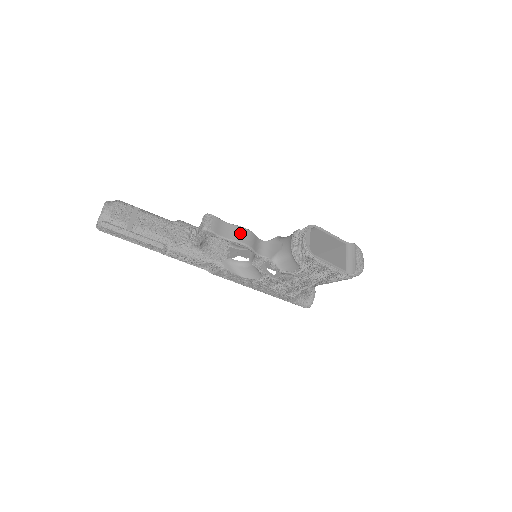
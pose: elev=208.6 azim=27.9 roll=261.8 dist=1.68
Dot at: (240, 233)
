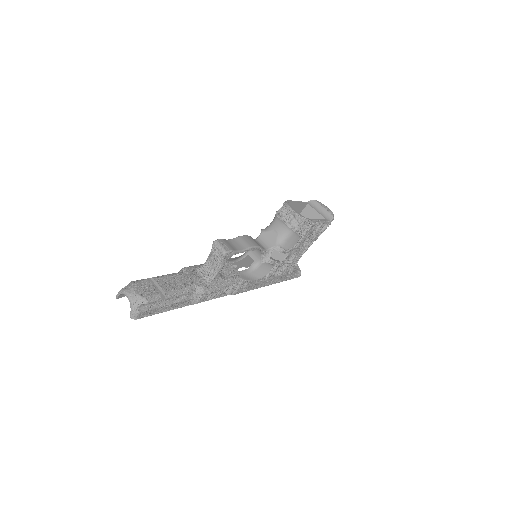
Dot at: (245, 241)
